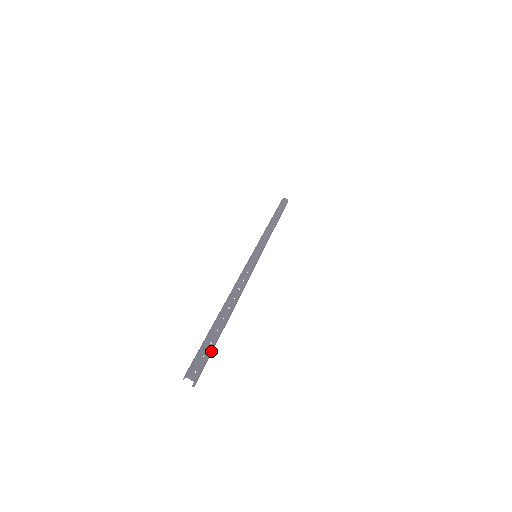
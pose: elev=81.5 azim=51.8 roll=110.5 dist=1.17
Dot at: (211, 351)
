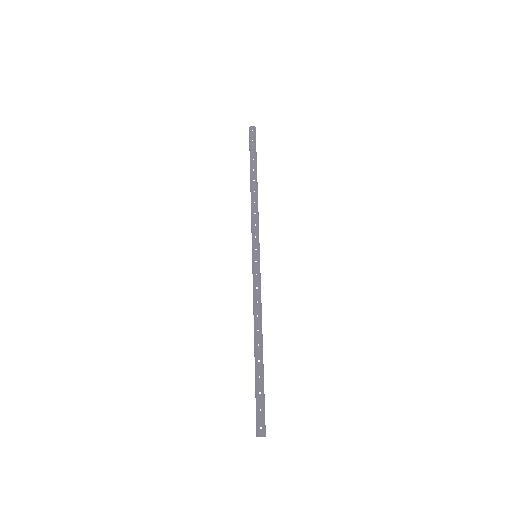
Dot at: (263, 399)
